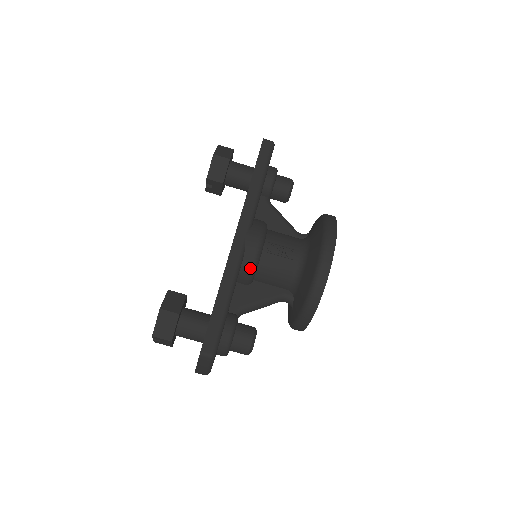
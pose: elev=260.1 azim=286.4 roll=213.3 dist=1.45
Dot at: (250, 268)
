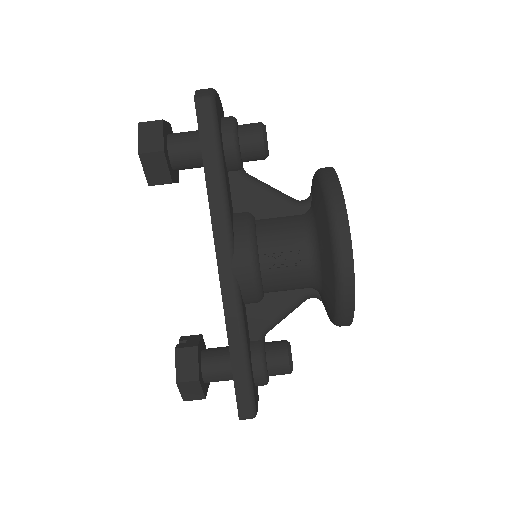
Dot at: (254, 296)
